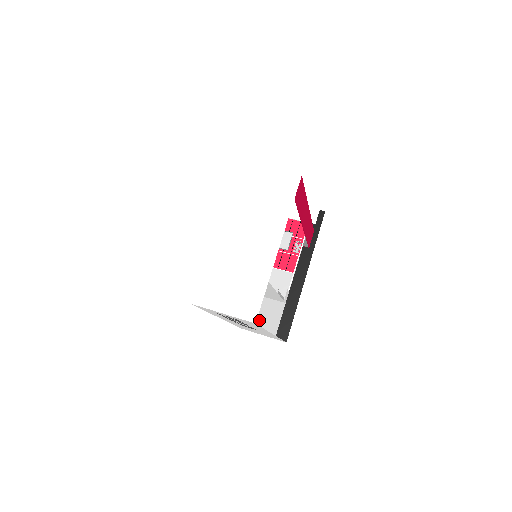
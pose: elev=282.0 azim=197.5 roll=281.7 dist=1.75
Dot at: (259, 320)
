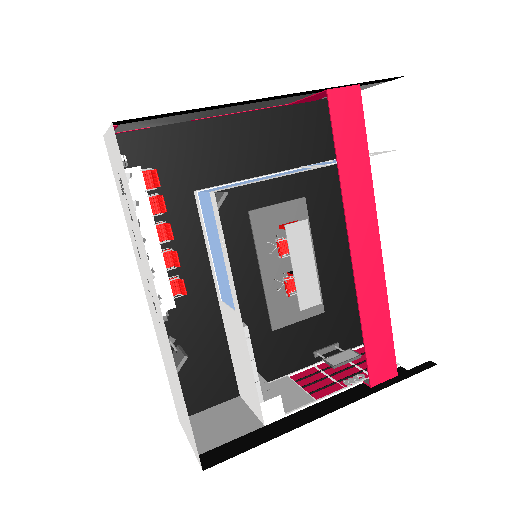
Dot at: (209, 424)
